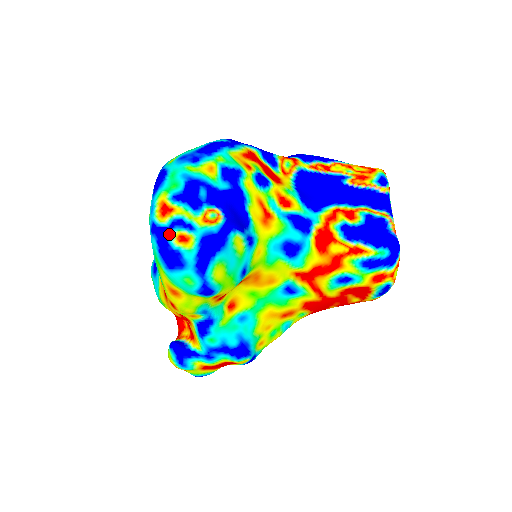
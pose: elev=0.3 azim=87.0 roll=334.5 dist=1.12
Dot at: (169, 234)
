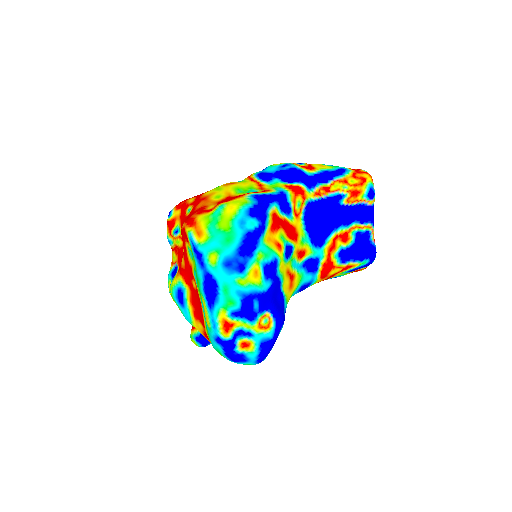
Dot at: (234, 344)
